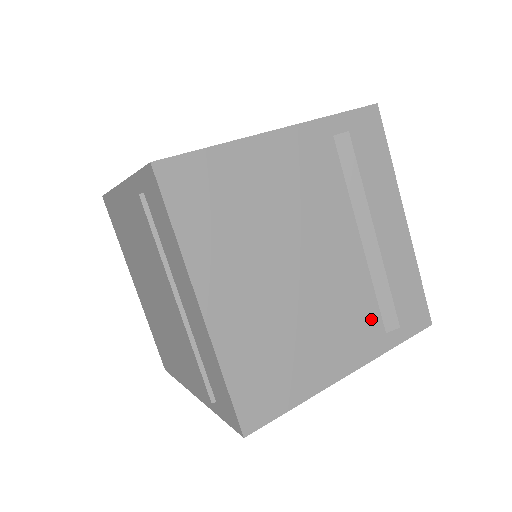
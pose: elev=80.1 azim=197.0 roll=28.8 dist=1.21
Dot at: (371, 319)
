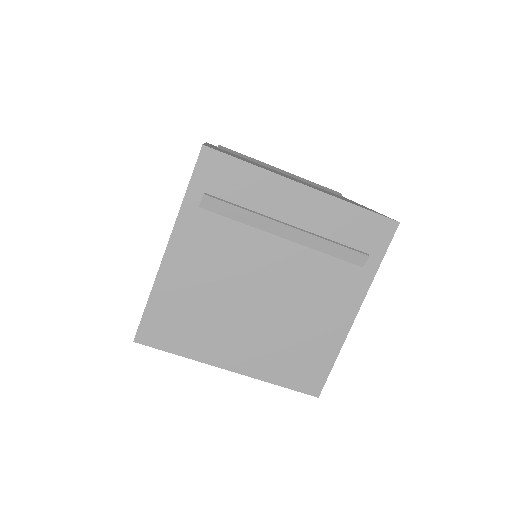
Dot at: (342, 272)
